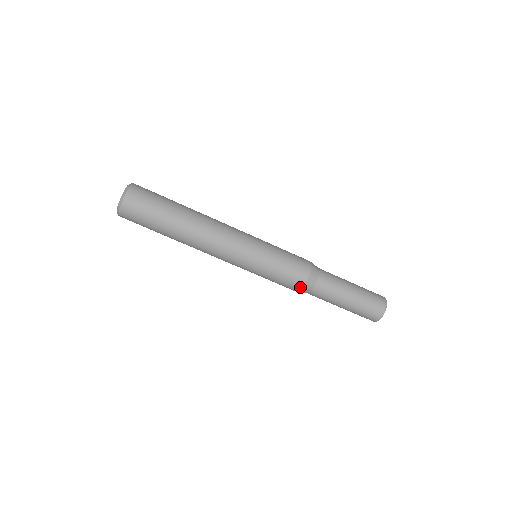
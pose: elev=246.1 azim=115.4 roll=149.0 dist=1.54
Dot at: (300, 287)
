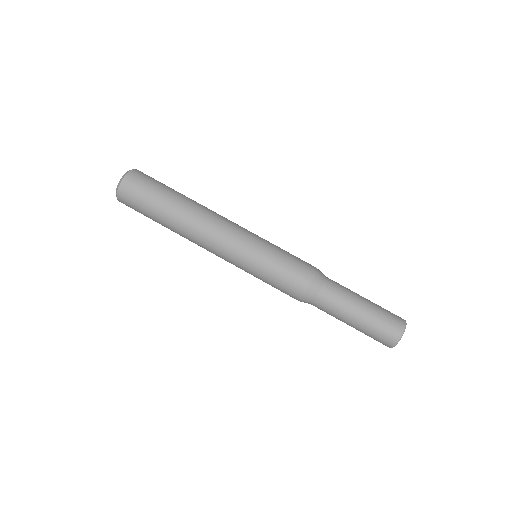
Dot at: (305, 286)
